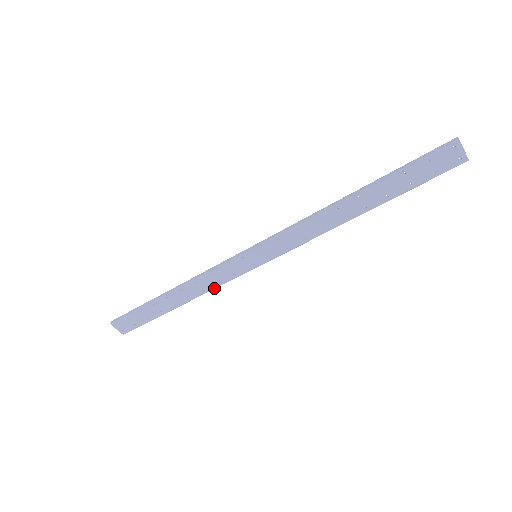
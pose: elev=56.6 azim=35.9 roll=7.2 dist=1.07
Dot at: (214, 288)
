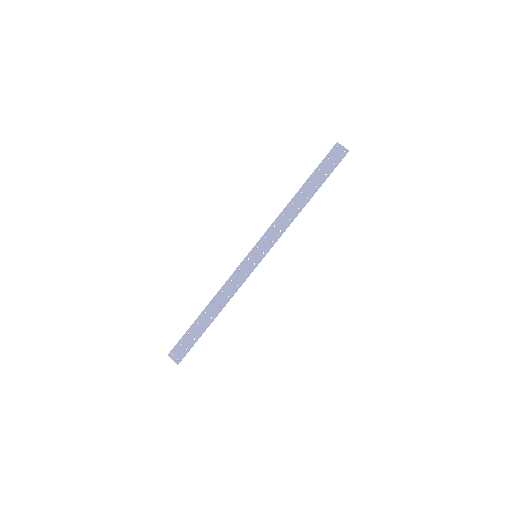
Dot at: (235, 292)
